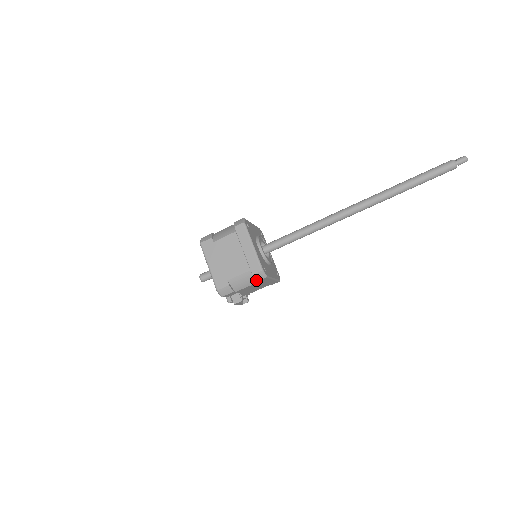
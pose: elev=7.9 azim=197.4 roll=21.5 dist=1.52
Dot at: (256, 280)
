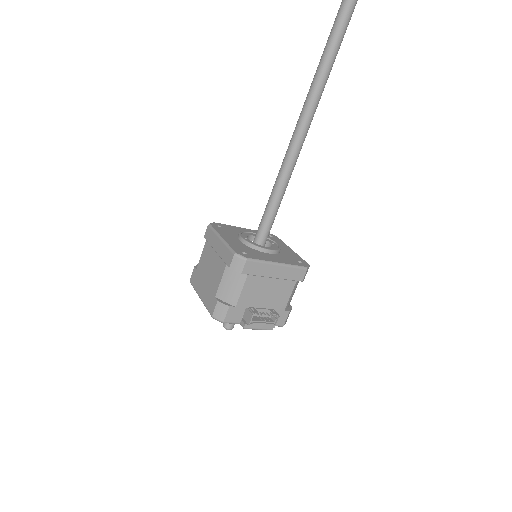
Dot at: (239, 272)
